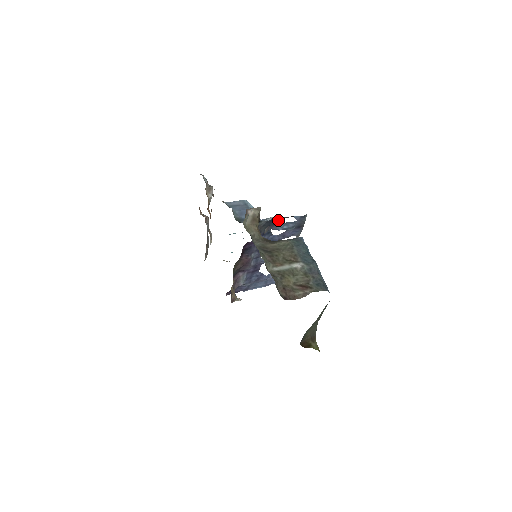
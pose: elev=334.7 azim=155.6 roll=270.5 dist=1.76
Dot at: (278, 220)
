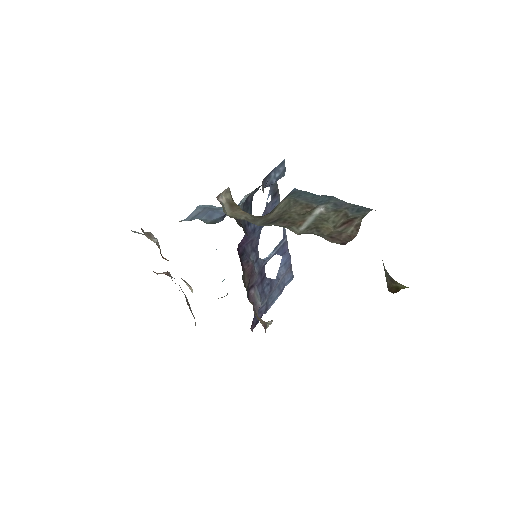
Dot at: (252, 197)
